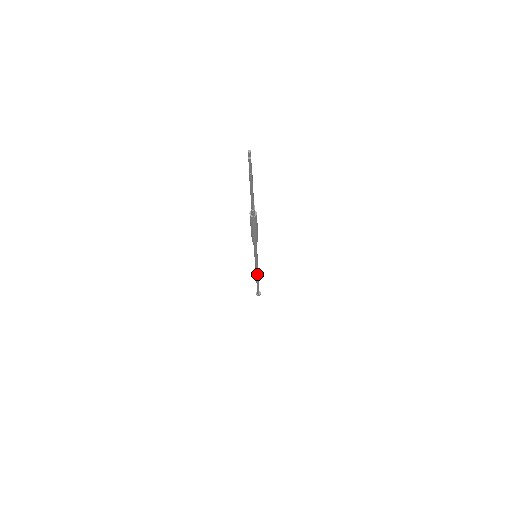
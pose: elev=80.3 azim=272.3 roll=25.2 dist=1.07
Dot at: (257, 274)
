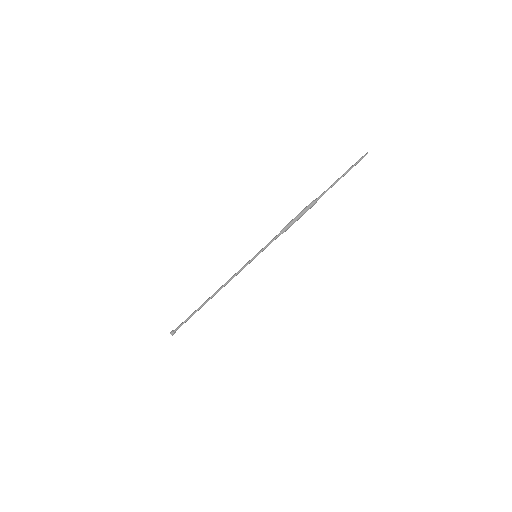
Dot at: (224, 286)
